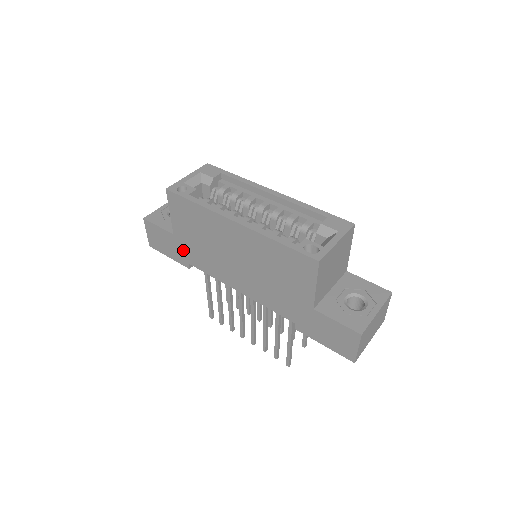
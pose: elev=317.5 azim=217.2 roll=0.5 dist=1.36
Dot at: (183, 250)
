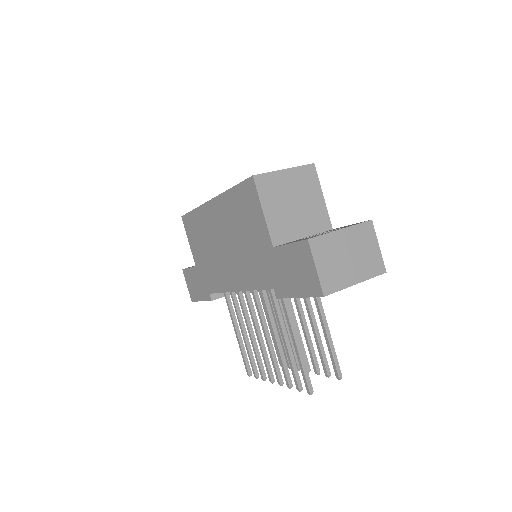
Dot at: (203, 279)
